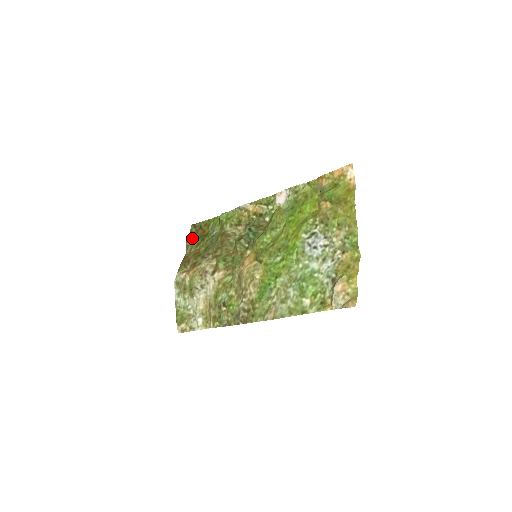
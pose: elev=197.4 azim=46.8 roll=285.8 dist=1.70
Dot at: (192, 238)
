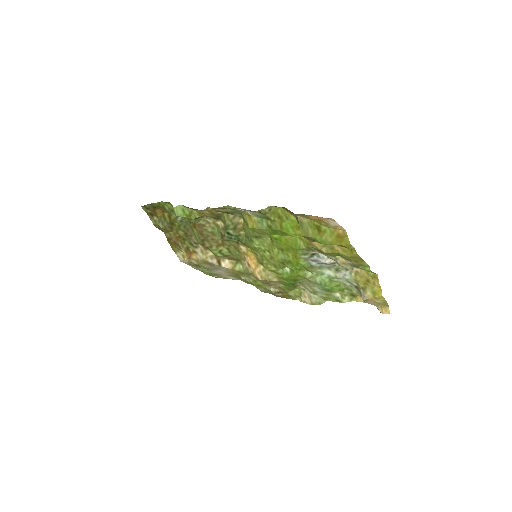
Dot at: (157, 222)
